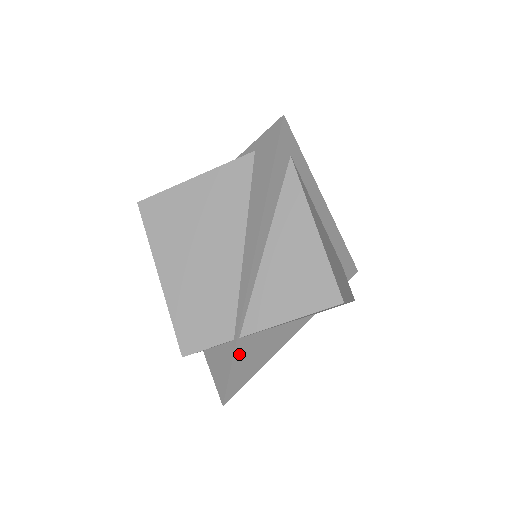
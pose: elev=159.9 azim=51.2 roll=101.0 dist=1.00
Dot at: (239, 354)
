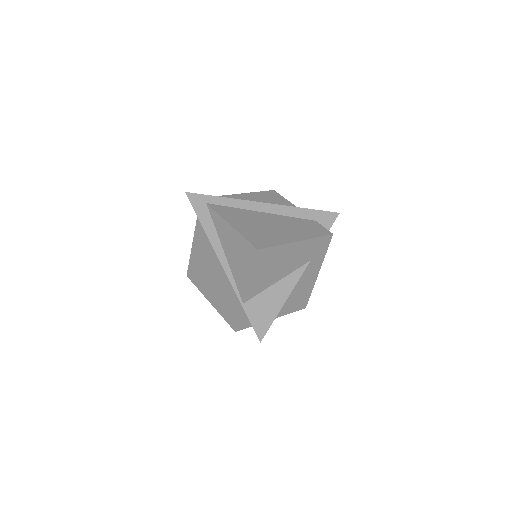
Dot at: (251, 312)
